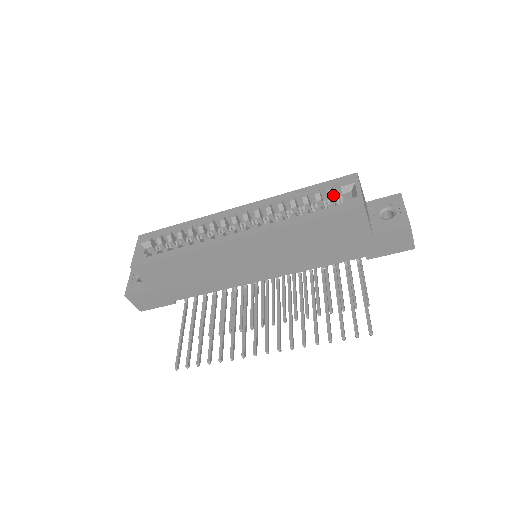
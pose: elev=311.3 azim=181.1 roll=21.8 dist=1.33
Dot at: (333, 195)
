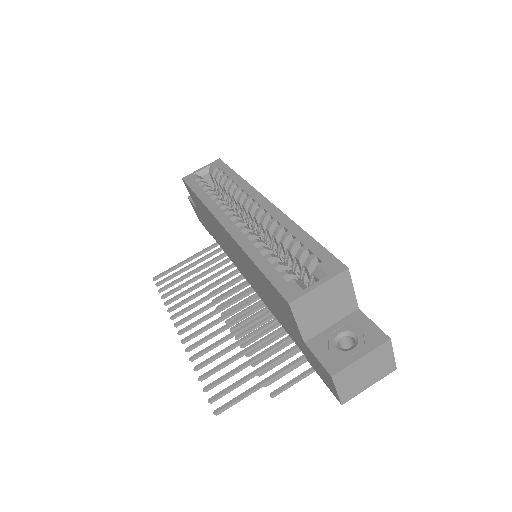
Dot at: (307, 266)
